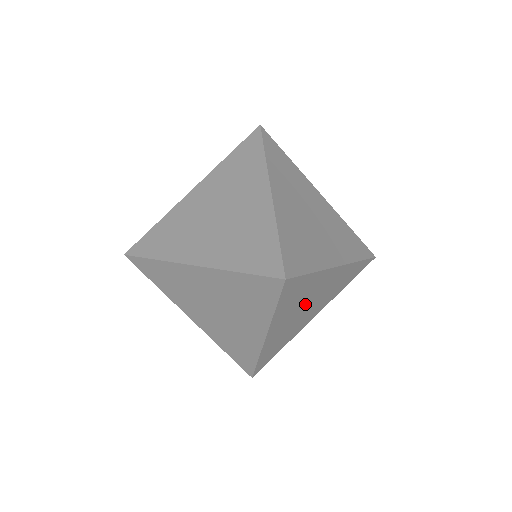
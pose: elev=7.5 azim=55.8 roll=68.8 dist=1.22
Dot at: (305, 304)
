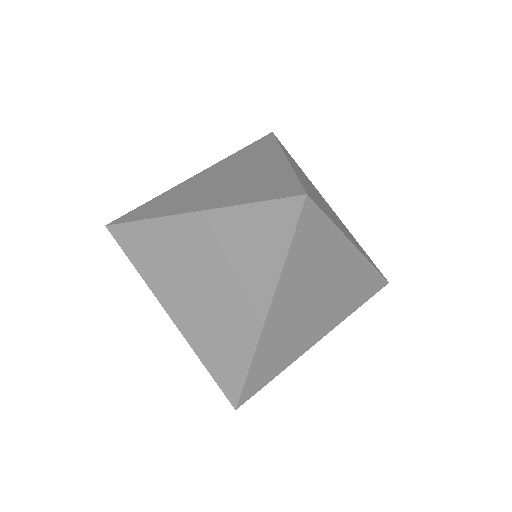
Dot at: (315, 291)
